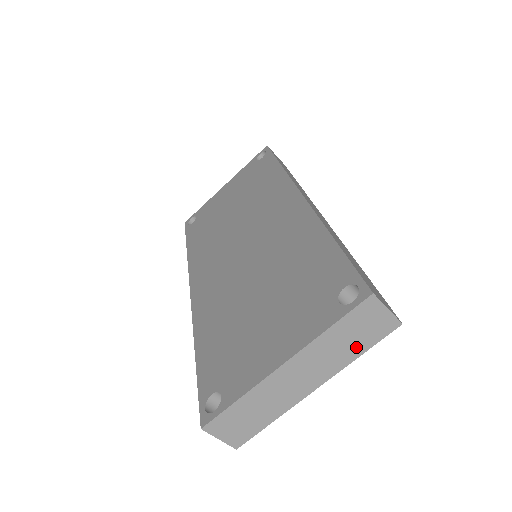
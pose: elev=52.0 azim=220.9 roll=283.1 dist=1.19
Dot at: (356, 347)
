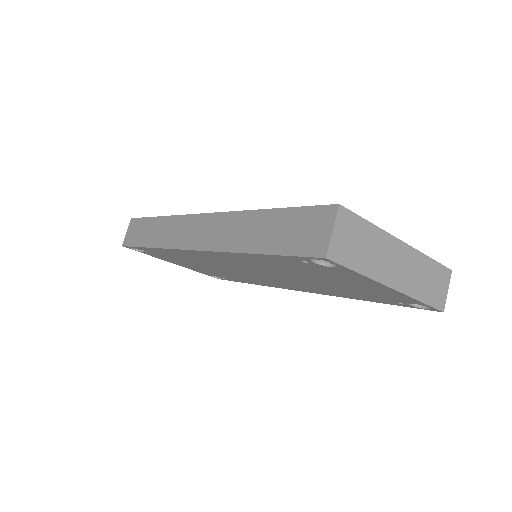
Dot at: (425, 292)
